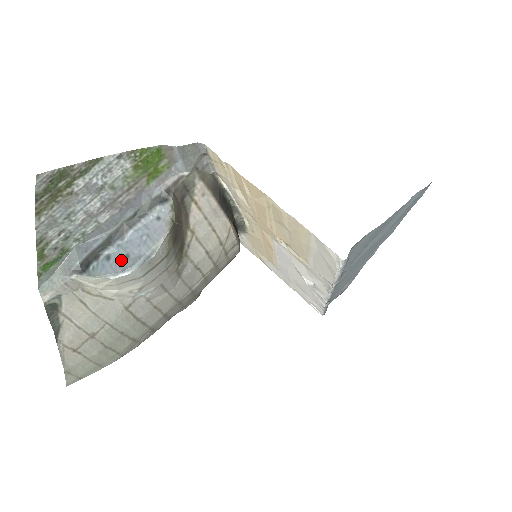
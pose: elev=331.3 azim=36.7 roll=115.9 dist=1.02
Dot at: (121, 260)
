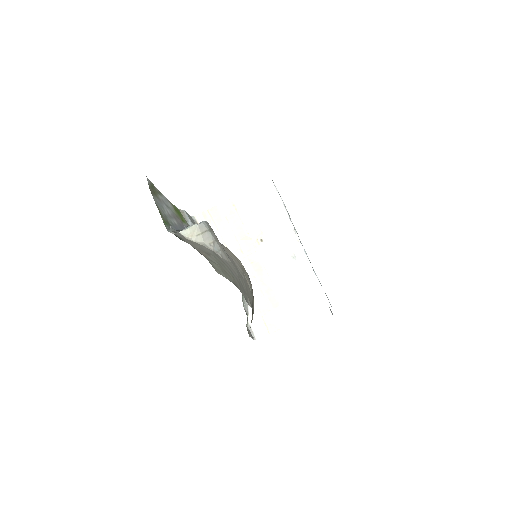
Dot at: occluded
